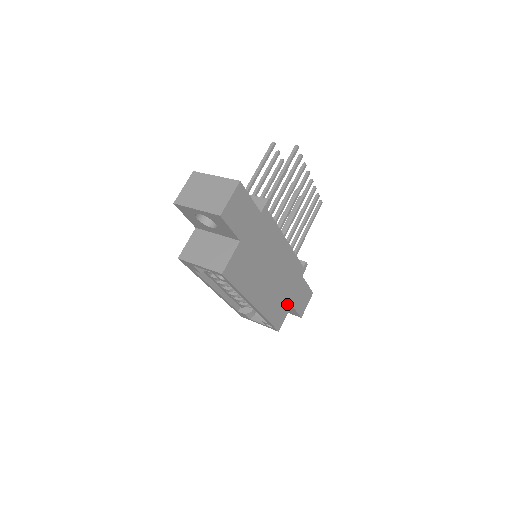
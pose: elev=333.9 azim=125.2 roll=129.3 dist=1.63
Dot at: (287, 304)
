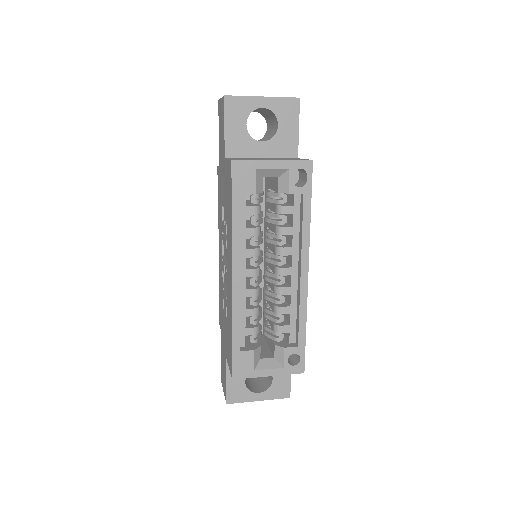
Dot at: occluded
